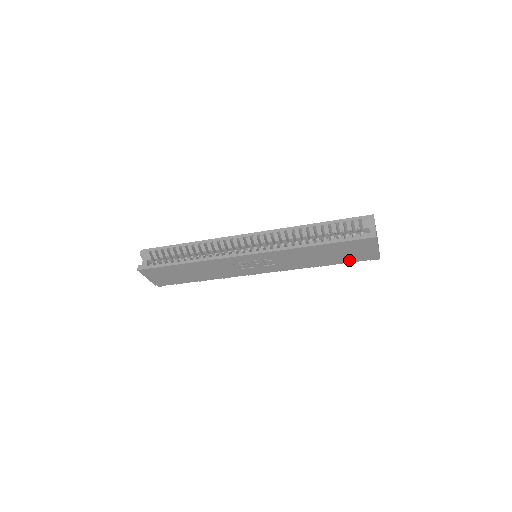
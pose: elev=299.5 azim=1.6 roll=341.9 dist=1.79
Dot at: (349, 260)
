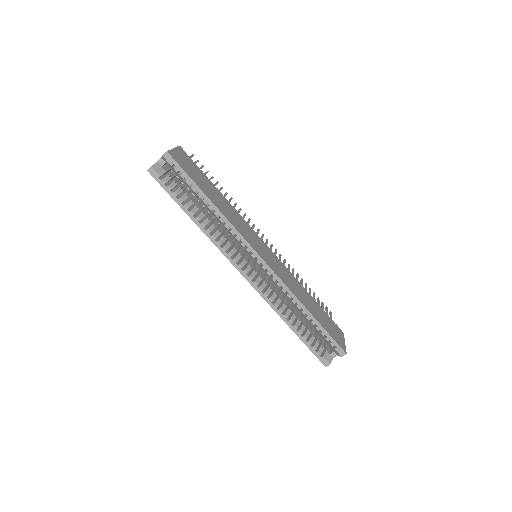
Dot at: occluded
